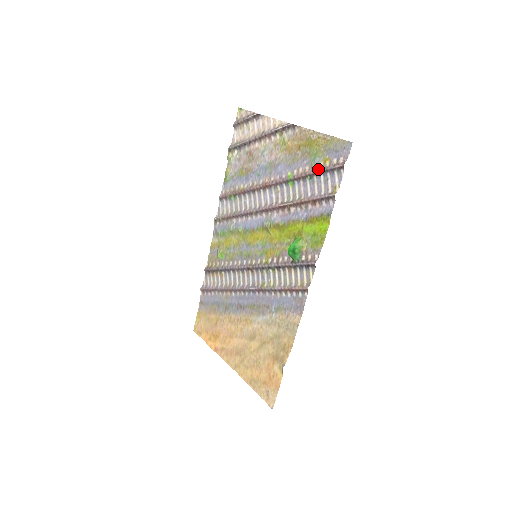
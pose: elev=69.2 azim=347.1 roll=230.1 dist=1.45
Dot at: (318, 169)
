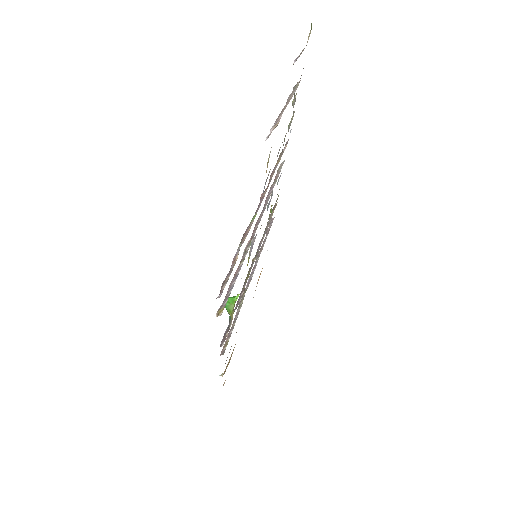
Dot at: (235, 257)
